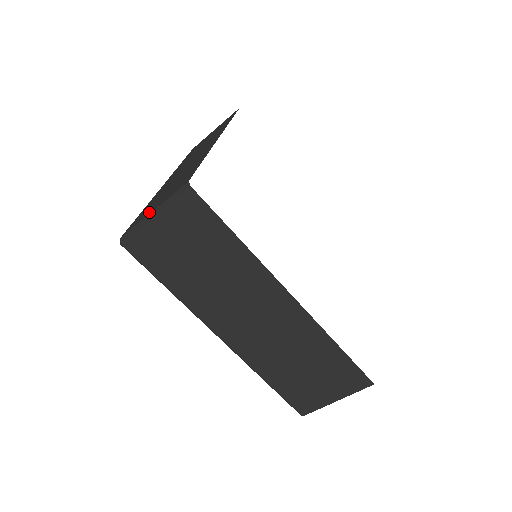
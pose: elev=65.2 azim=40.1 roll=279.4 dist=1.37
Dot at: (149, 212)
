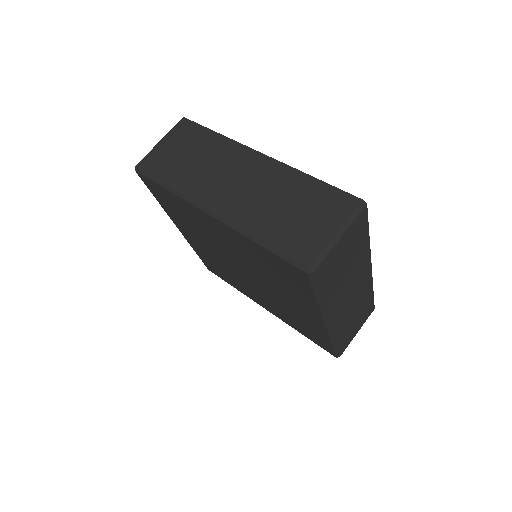
Dot at: (325, 235)
